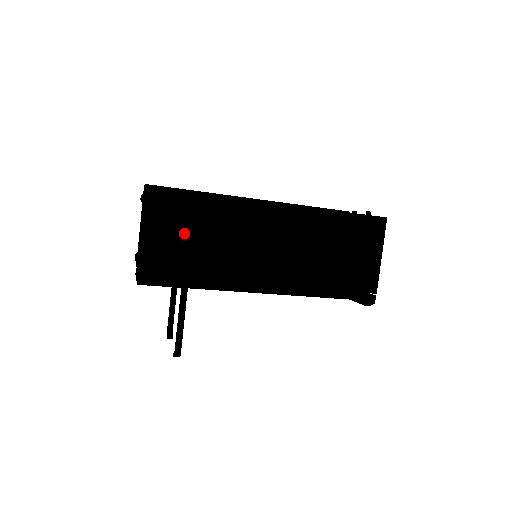
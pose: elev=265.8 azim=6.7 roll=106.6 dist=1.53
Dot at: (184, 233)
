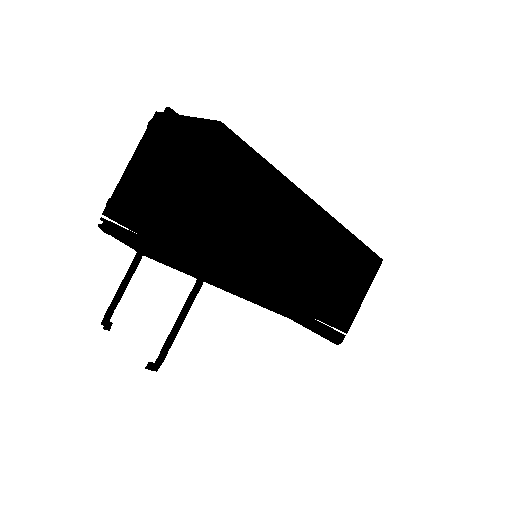
Dot at: (231, 206)
